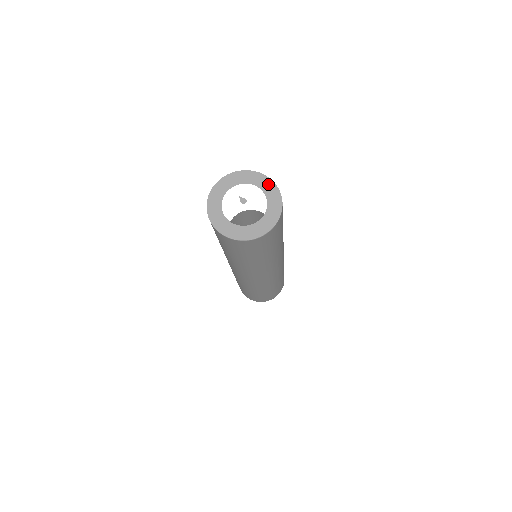
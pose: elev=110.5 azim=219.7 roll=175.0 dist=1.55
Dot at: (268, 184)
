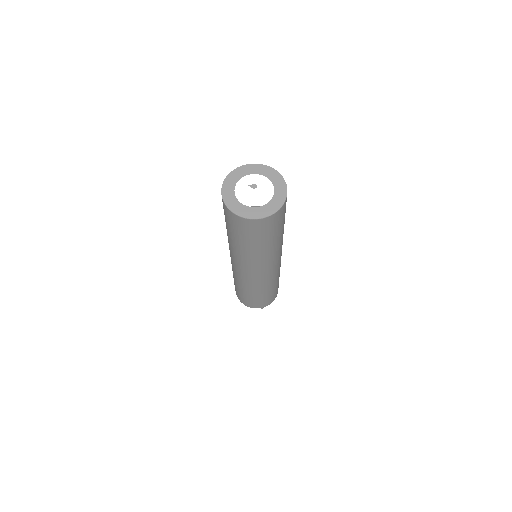
Dot at: (258, 168)
